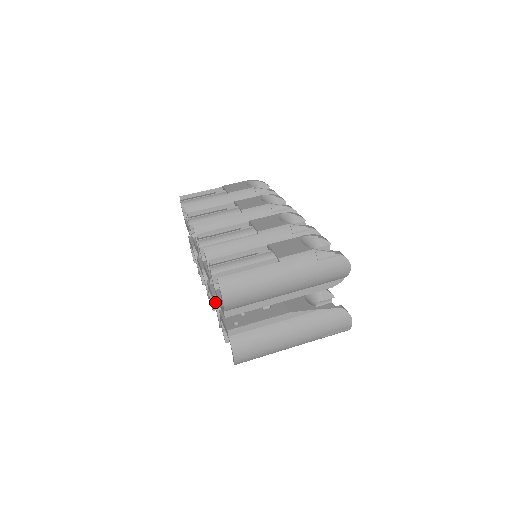
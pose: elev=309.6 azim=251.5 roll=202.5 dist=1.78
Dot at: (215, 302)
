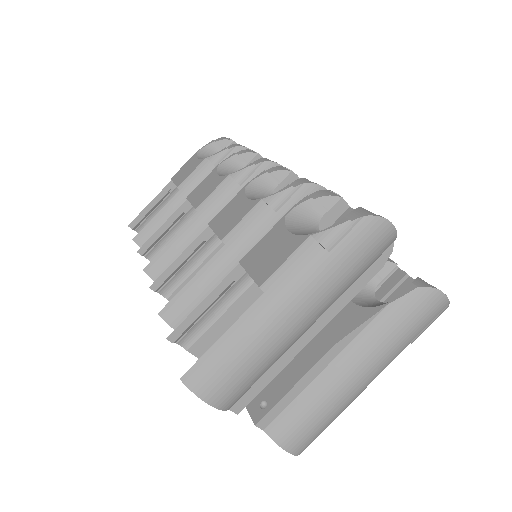
Dot at: occluded
